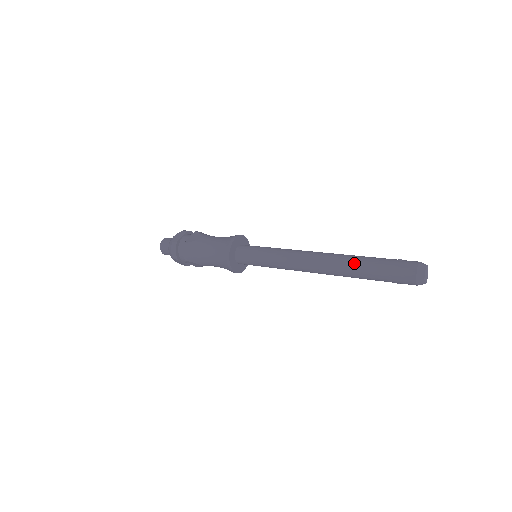
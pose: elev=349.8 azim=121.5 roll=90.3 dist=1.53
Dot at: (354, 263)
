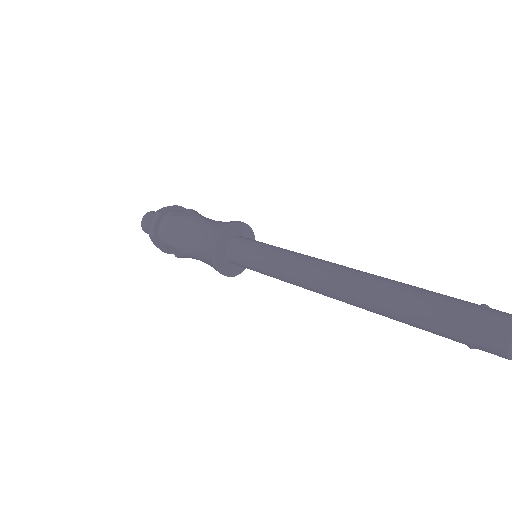
Dot at: (401, 292)
